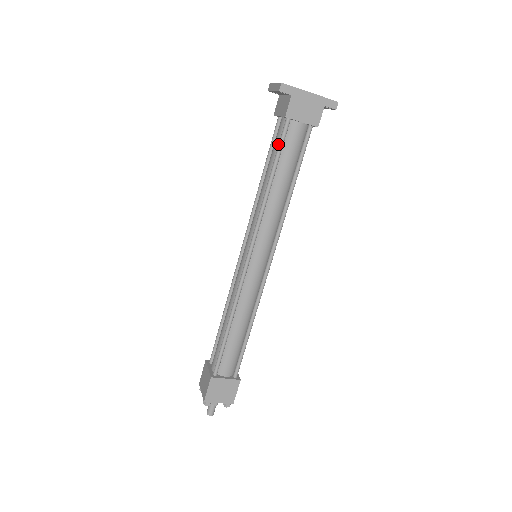
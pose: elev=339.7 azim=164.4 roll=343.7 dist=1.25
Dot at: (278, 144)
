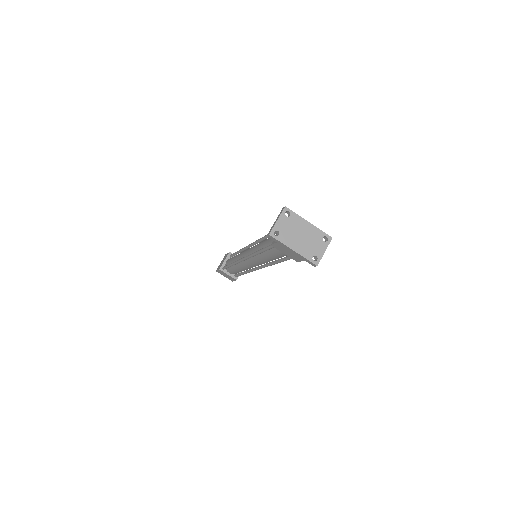
Dot at: occluded
